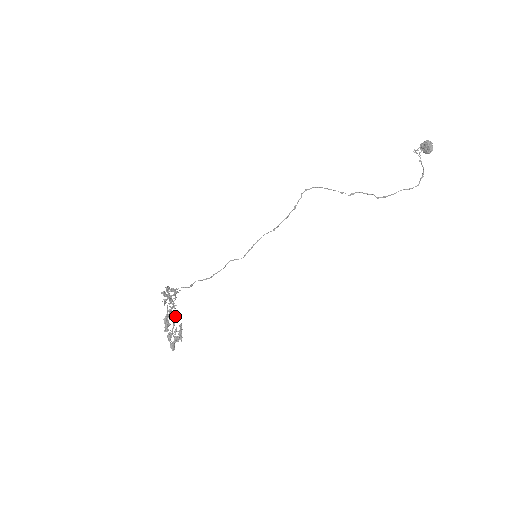
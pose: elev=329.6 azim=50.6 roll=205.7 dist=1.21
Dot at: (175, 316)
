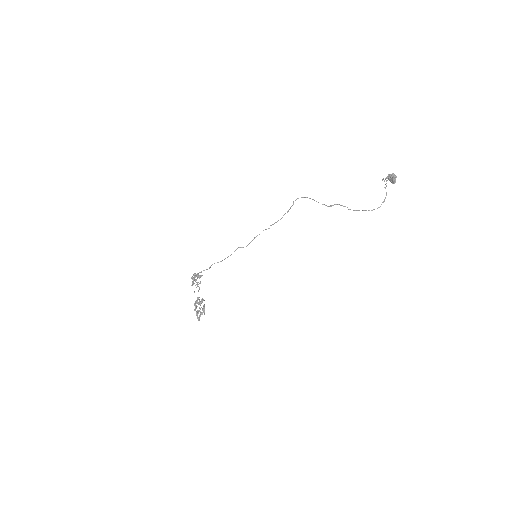
Dot at: (201, 302)
